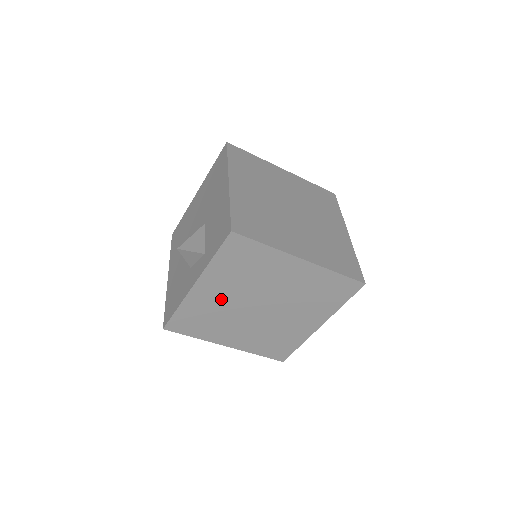
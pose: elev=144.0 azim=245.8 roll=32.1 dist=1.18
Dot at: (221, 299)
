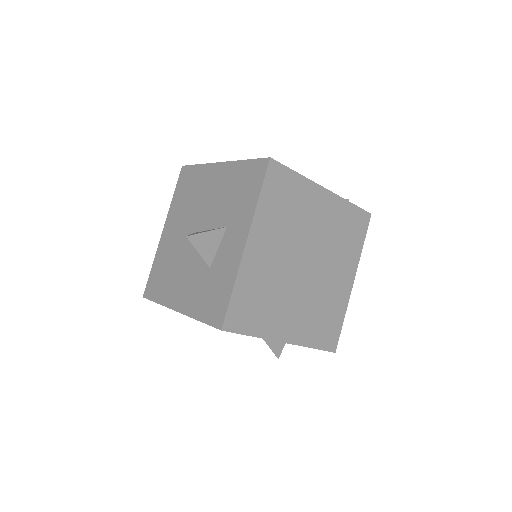
Dot at: occluded
